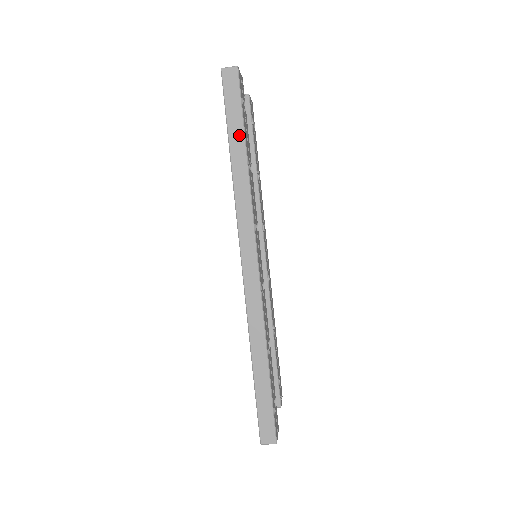
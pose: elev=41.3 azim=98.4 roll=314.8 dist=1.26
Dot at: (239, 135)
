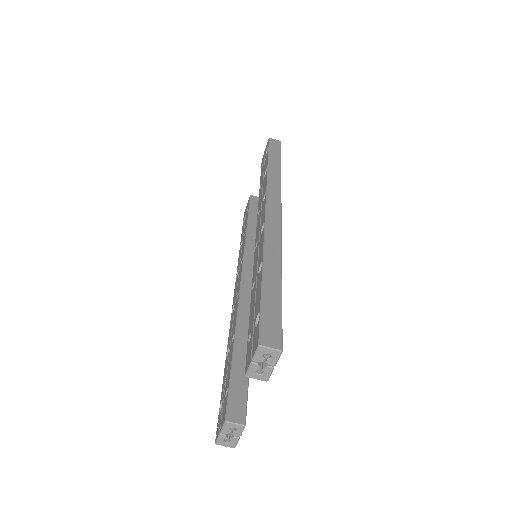
Dot at: (277, 160)
